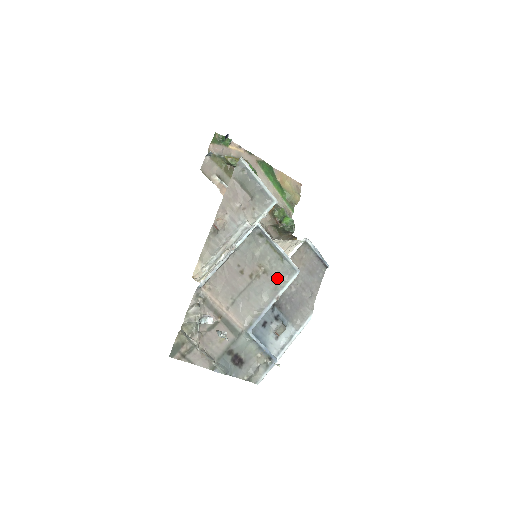
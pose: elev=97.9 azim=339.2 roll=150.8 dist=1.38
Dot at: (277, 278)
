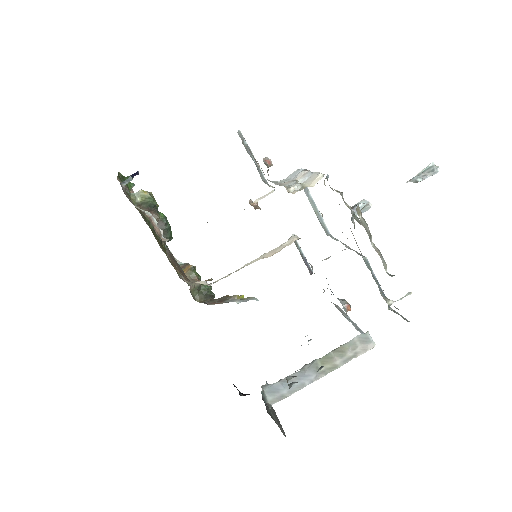
Dot at: occluded
